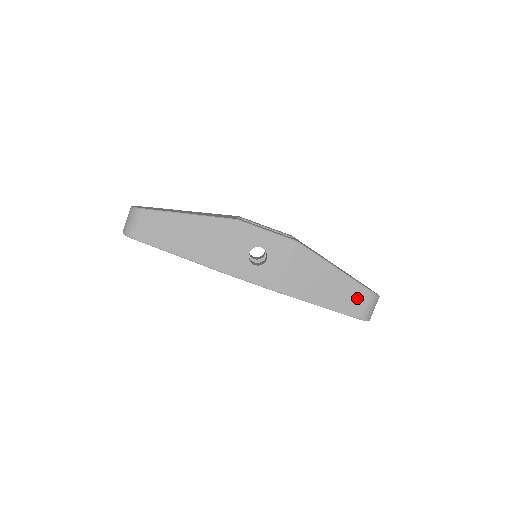
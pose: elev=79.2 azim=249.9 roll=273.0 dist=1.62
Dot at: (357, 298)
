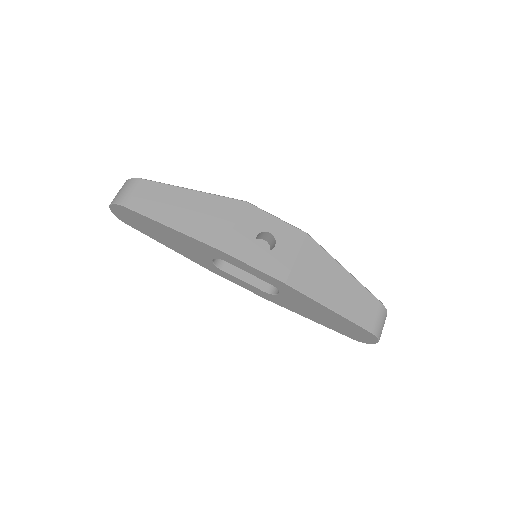
Dot at: (367, 307)
